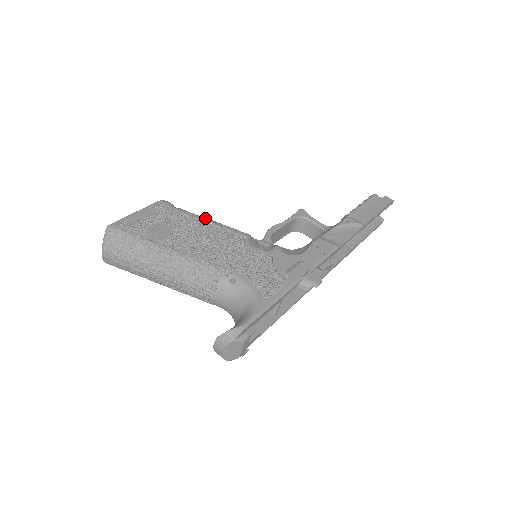
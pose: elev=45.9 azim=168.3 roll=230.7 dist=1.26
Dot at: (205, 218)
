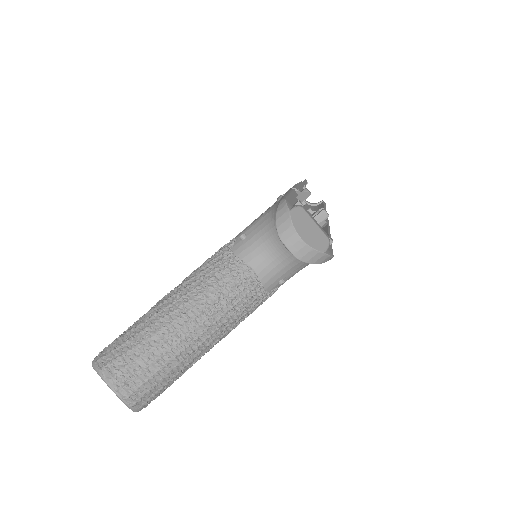
Dot at: occluded
